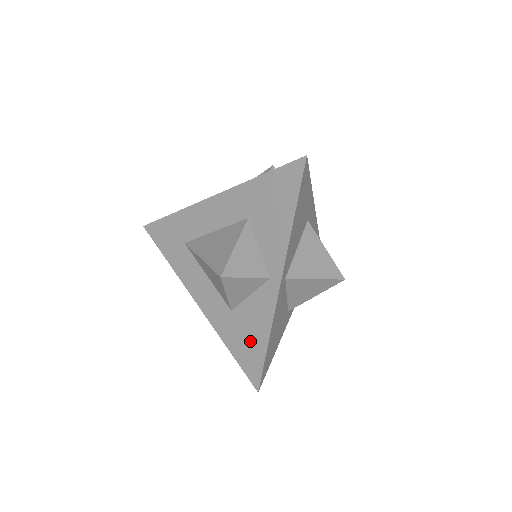
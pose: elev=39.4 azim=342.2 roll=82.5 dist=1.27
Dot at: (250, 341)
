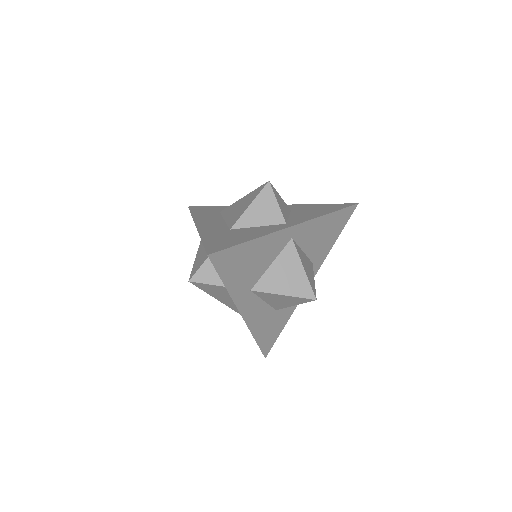
Dot at: (232, 238)
